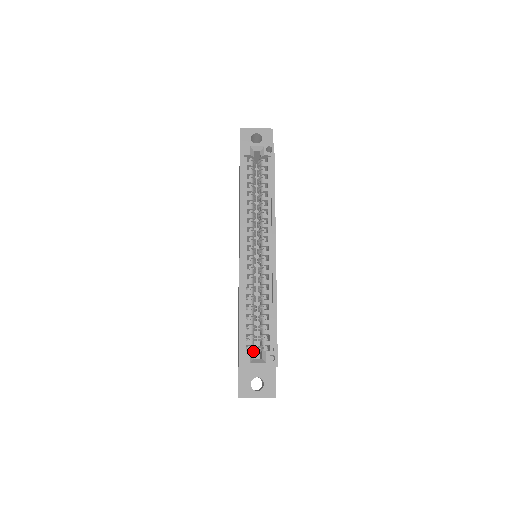
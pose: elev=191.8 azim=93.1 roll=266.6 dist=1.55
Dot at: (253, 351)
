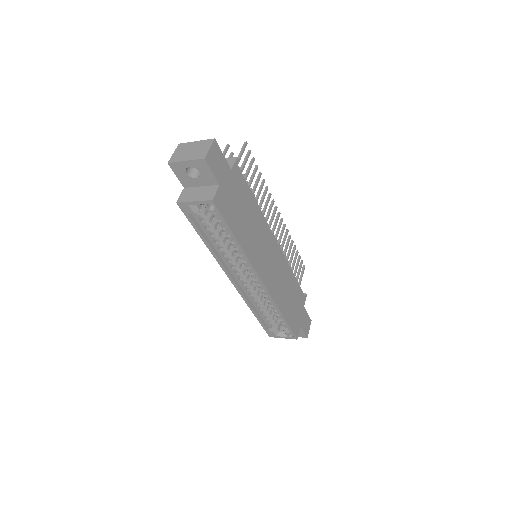
Dot at: (276, 330)
